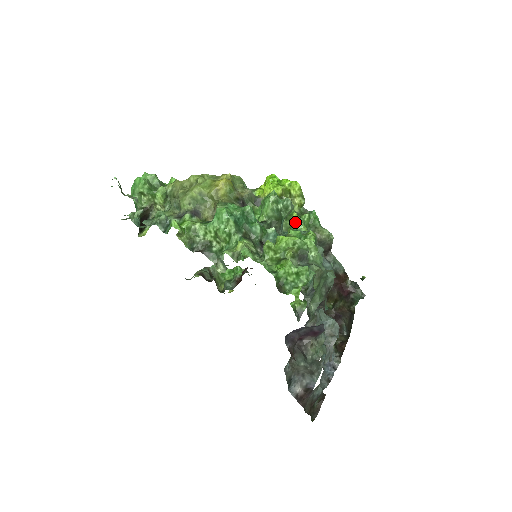
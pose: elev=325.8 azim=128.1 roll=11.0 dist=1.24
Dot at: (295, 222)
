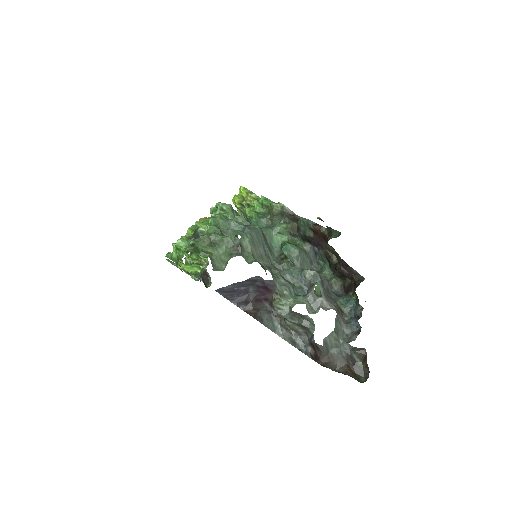
Dot at: (247, 214)
